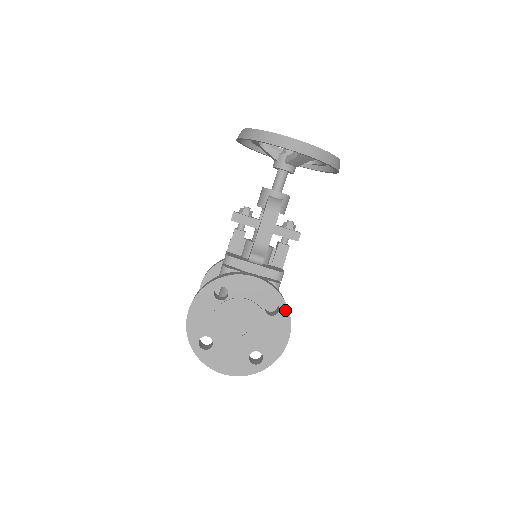
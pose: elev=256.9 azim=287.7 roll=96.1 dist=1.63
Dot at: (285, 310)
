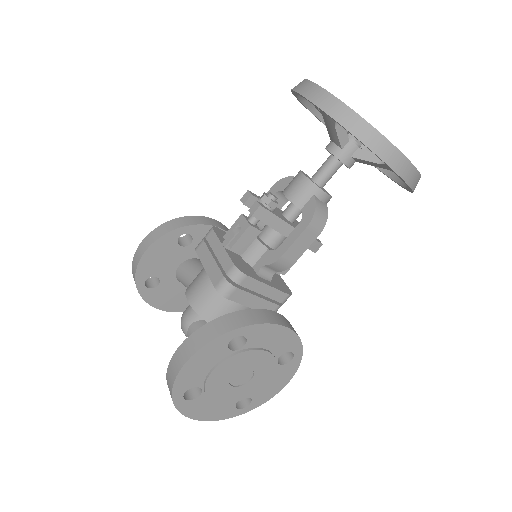
Dot at: (298, 359)
